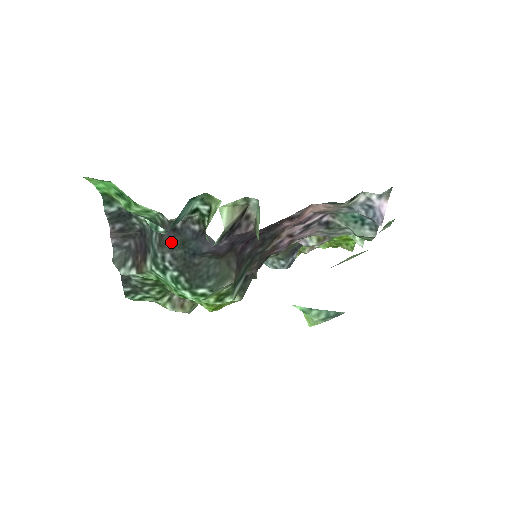
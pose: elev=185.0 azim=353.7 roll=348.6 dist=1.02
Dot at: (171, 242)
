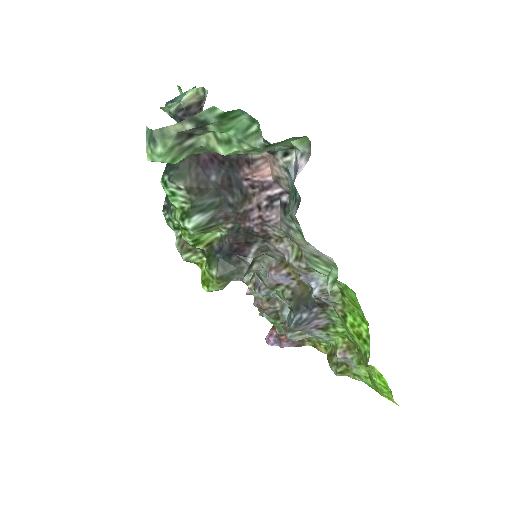
Dot at: occluded
